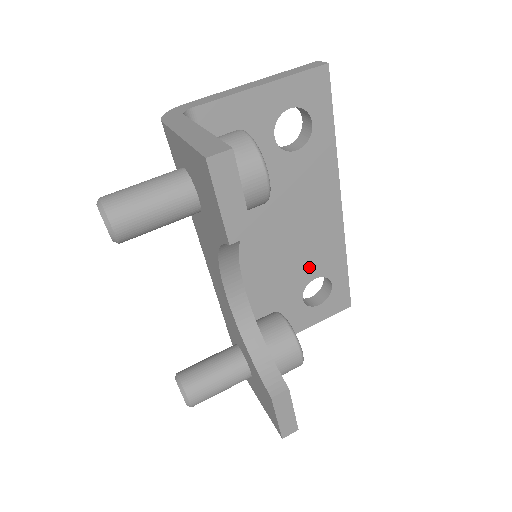
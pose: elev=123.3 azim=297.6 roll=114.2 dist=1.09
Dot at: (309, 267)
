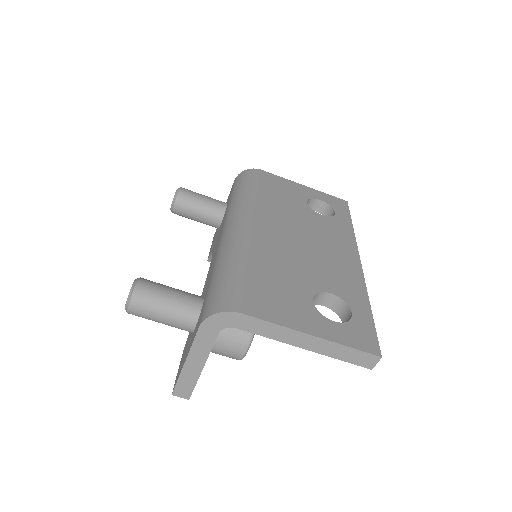
Dot at: occluded
